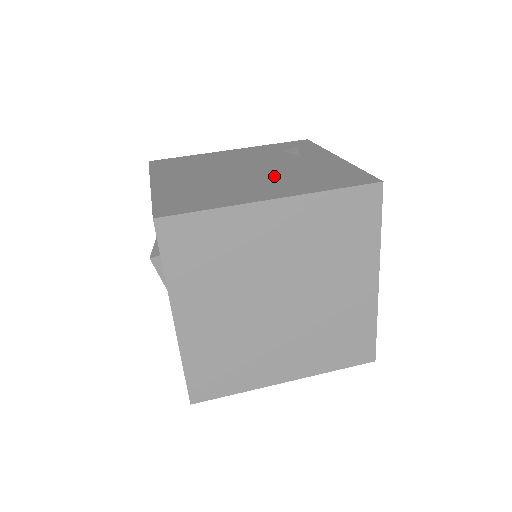
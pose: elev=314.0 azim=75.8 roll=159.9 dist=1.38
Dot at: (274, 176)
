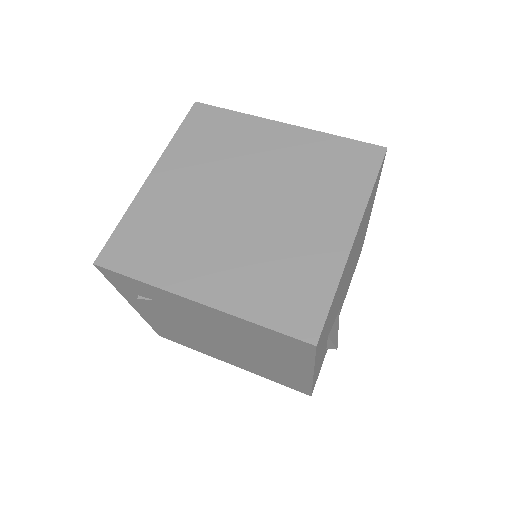
Dot at: occluded
